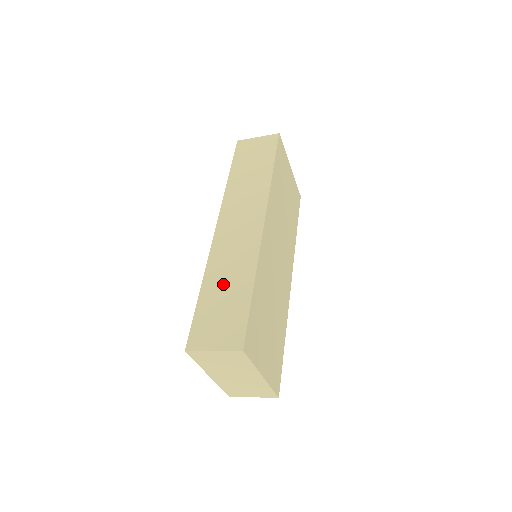
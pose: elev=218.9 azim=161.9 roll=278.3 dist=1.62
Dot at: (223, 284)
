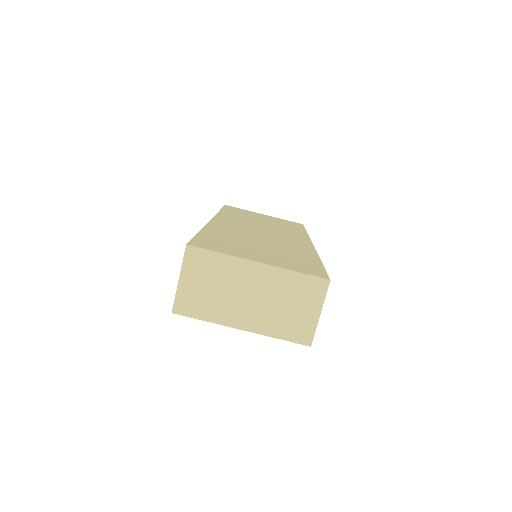
Dot at: occluded
